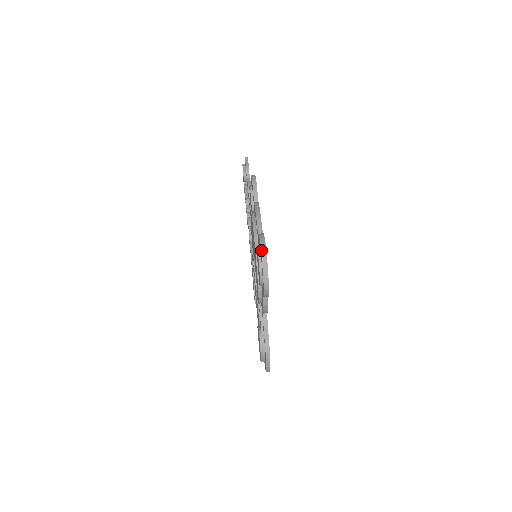
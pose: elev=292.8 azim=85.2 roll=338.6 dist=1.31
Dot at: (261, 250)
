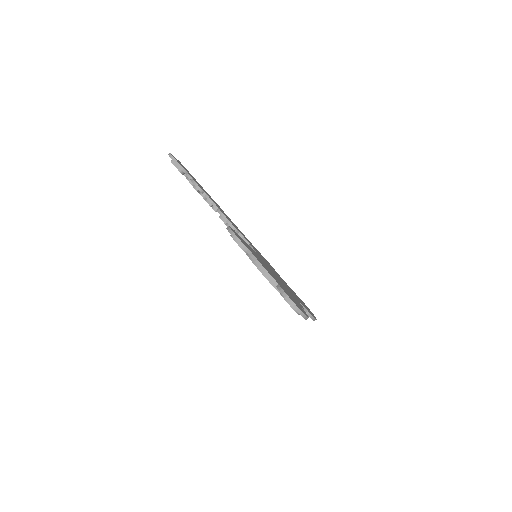
Dot at: (293, 307)
